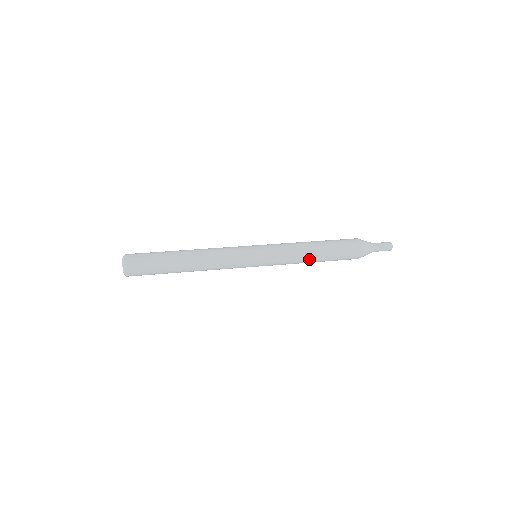
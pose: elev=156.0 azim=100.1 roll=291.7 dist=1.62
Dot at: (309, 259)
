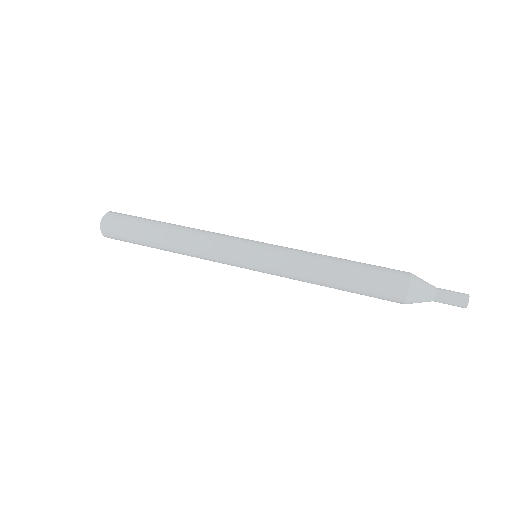
Dot at: (323, 281)
